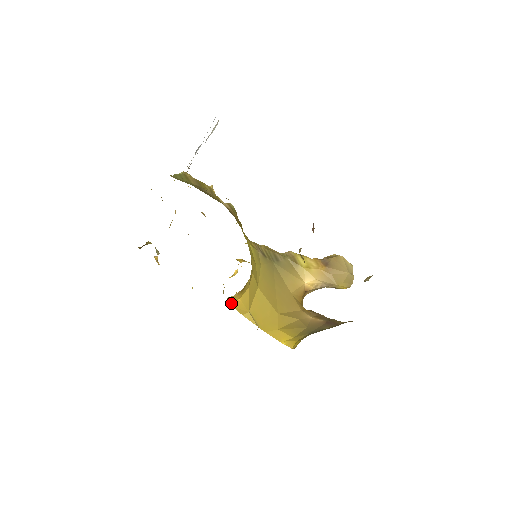
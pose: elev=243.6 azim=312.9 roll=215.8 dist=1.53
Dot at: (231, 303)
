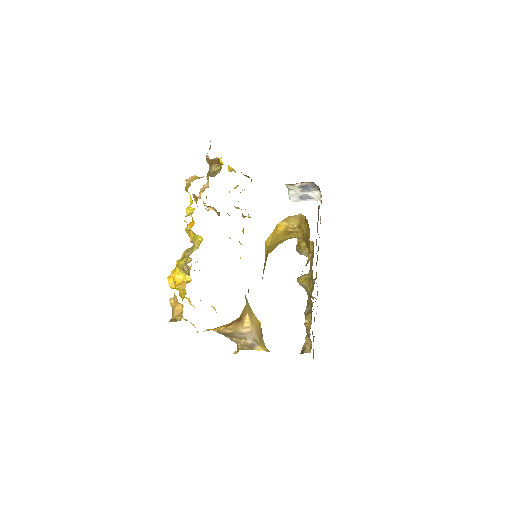
Dot at: (277, 225)
